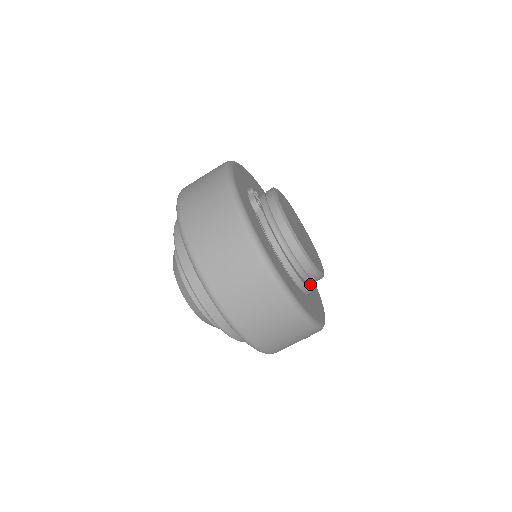
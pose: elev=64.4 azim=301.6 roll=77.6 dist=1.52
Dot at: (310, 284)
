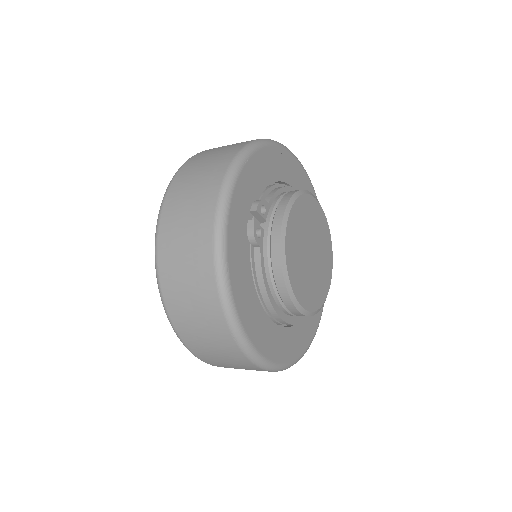
Dot at: occluded
